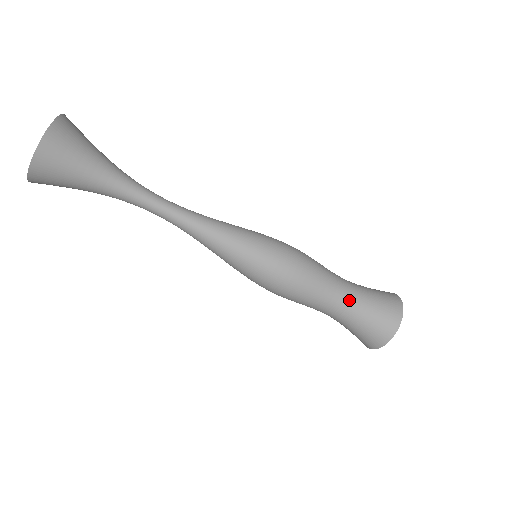
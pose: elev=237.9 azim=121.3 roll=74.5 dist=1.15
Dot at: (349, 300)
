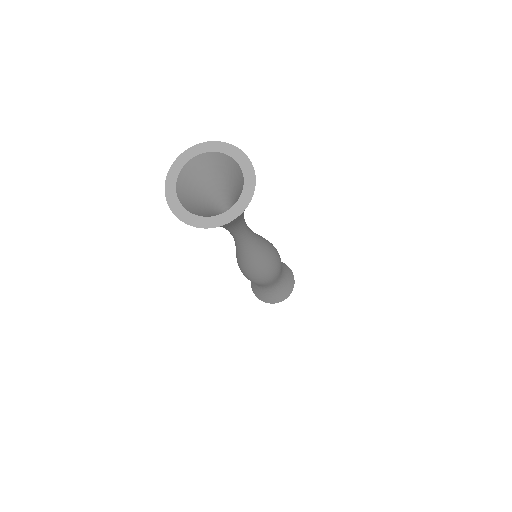
Dot at: (283, 273)
